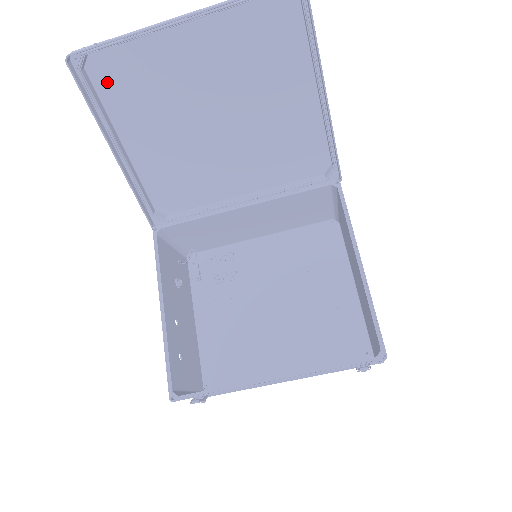
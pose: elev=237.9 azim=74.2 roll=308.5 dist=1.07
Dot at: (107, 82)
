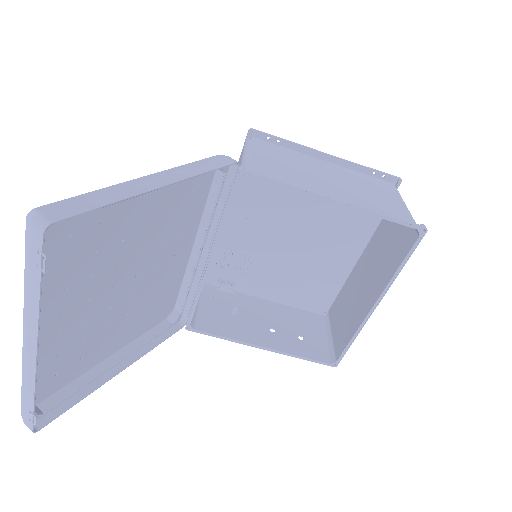
Dot at: (55, 383)
